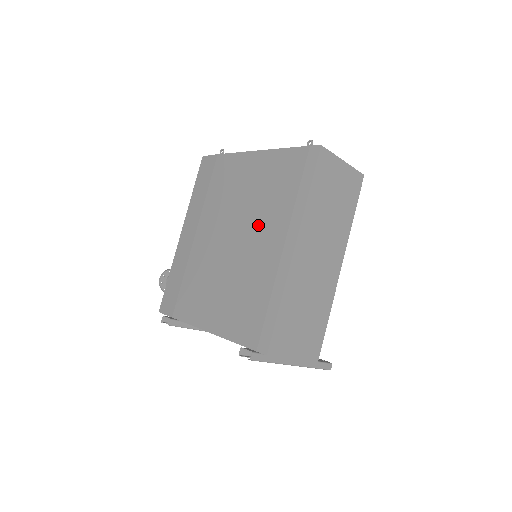
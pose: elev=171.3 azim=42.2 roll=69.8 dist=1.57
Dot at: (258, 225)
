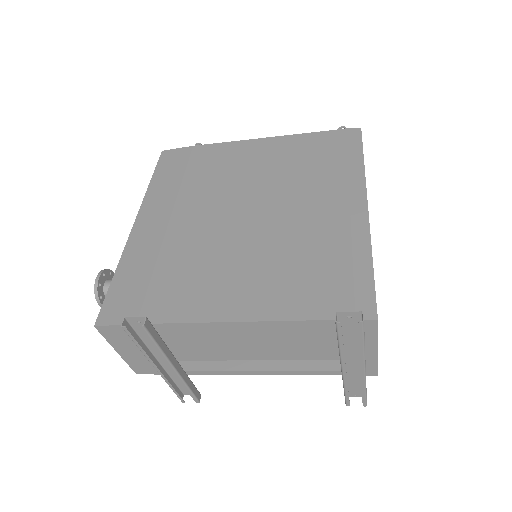
Dot at: (295, 194)
